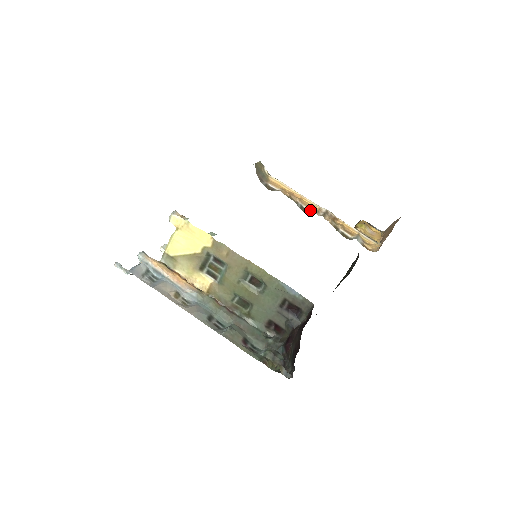
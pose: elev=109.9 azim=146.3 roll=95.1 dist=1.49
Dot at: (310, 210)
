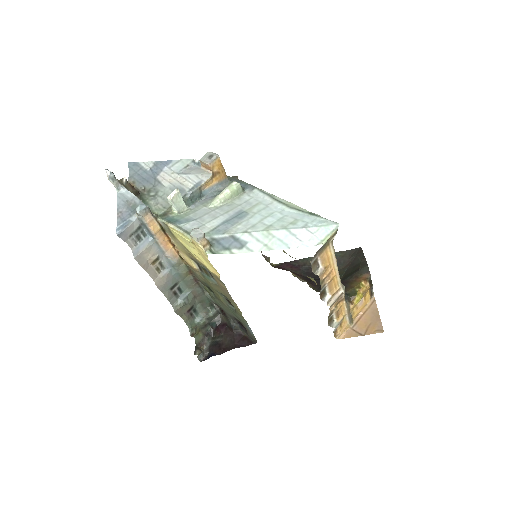
Dot at: (328, 292)
